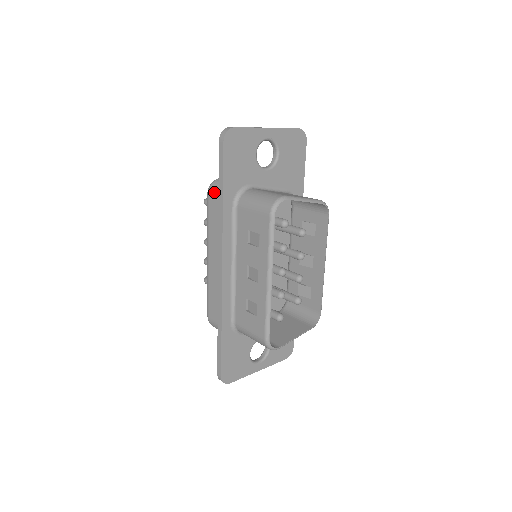
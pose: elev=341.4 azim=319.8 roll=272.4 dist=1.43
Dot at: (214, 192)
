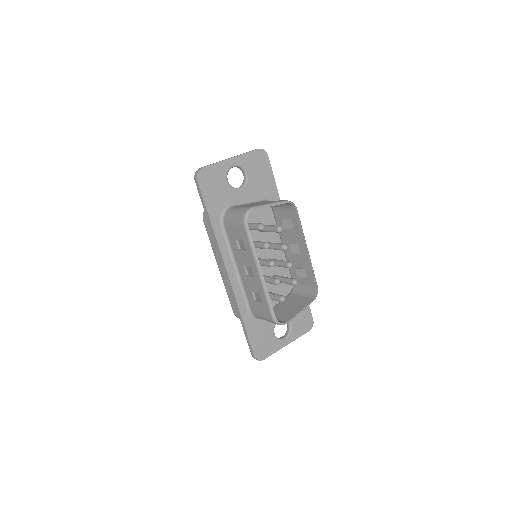
Dot at: (206, 218)
